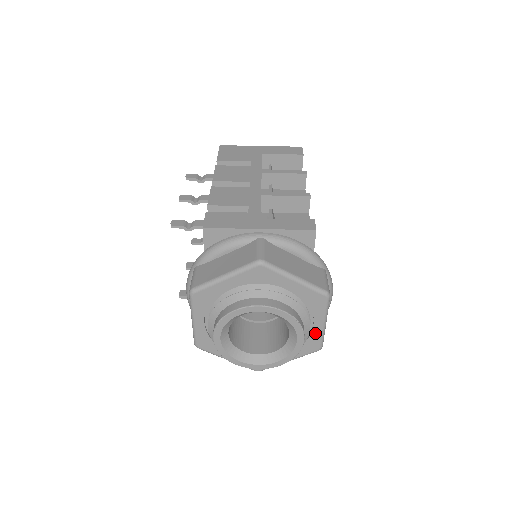
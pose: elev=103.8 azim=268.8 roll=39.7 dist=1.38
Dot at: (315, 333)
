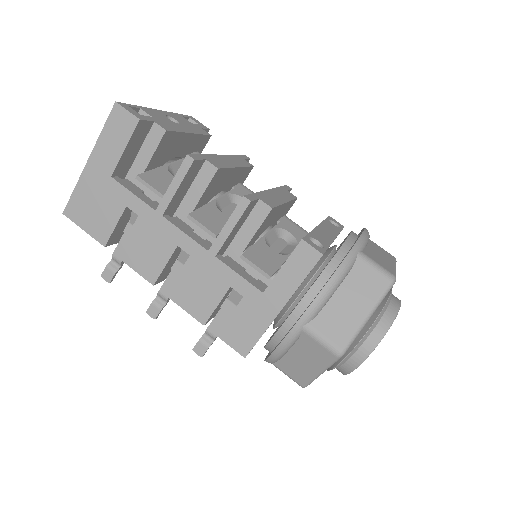
Dot at: occluded
